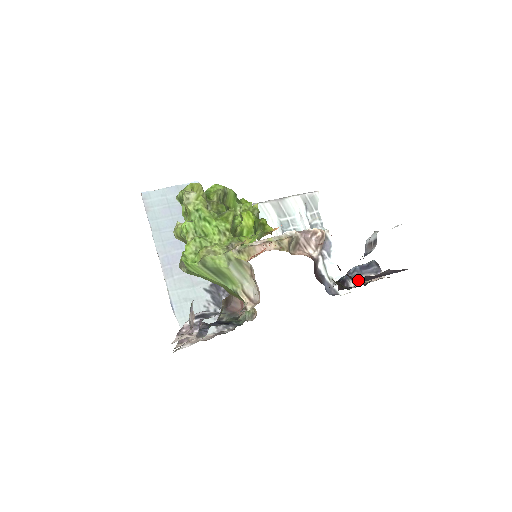
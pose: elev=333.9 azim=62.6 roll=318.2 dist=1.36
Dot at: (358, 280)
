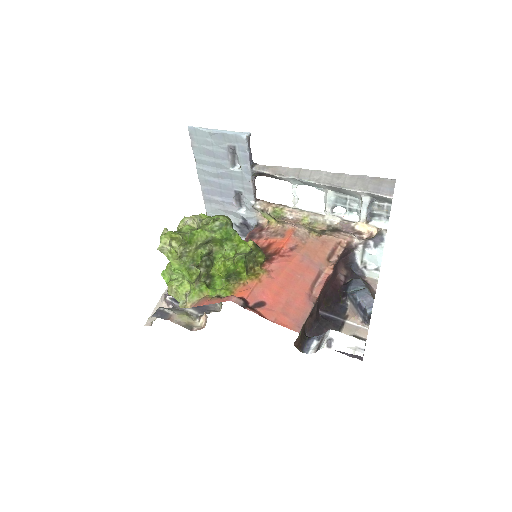
Dot at: occluded
